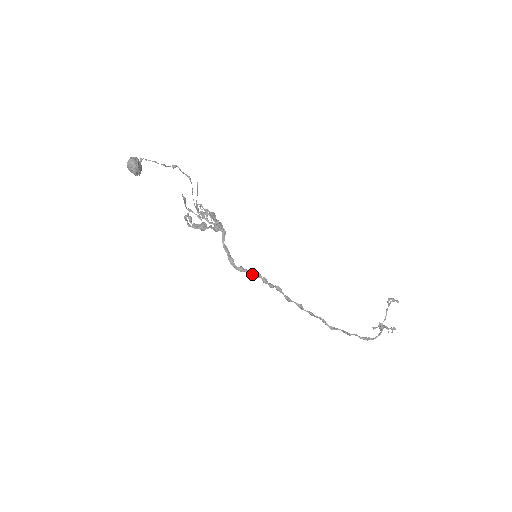
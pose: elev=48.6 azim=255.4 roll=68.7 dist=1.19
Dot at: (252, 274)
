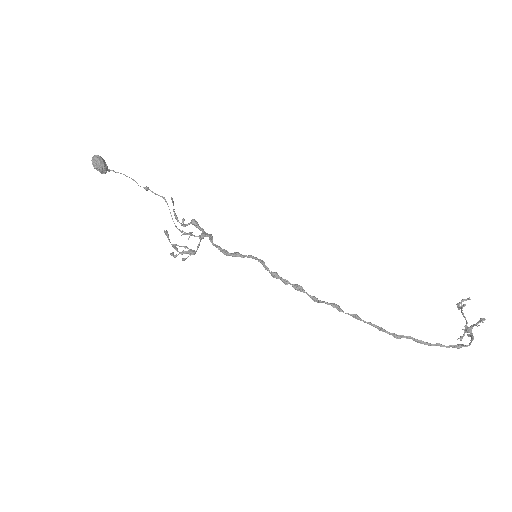
Dot at: (252, 258)
